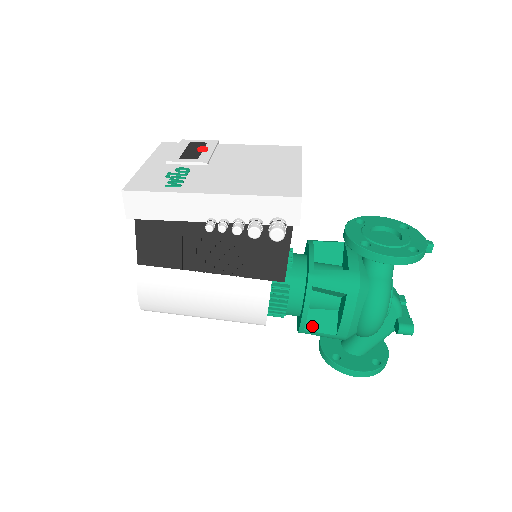
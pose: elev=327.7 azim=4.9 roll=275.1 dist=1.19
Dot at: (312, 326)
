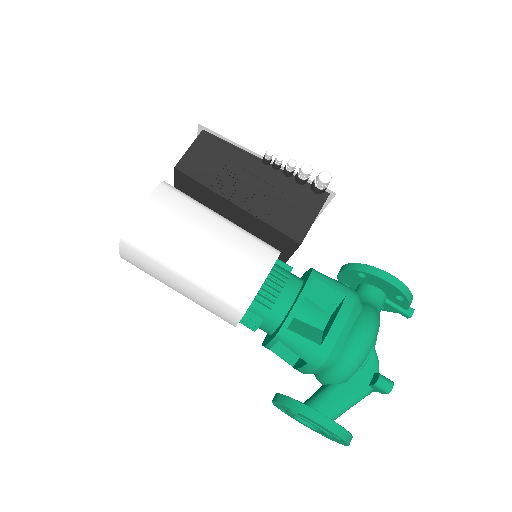
Dot at: (296, 329)
